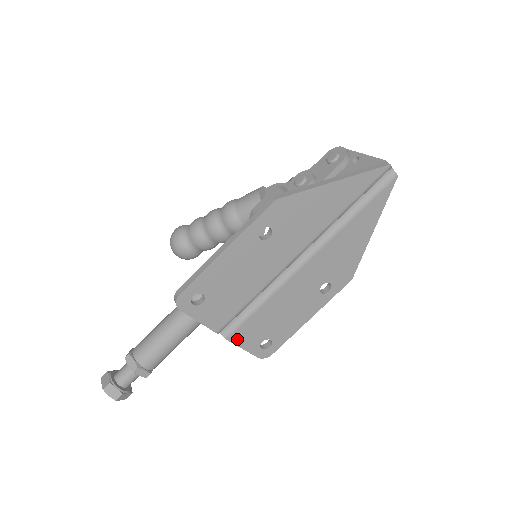
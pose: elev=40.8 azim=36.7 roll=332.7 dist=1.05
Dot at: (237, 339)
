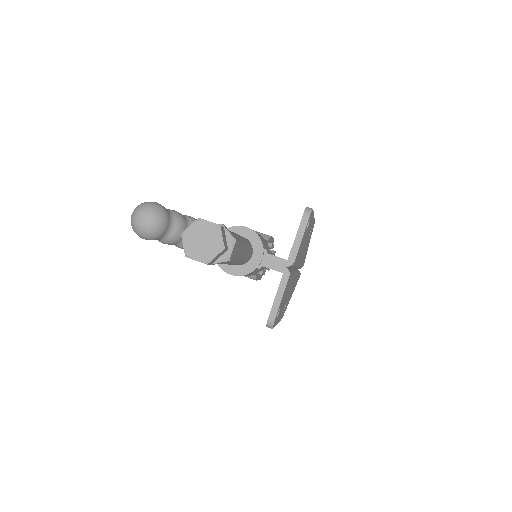
Dot at: (287, 284)
